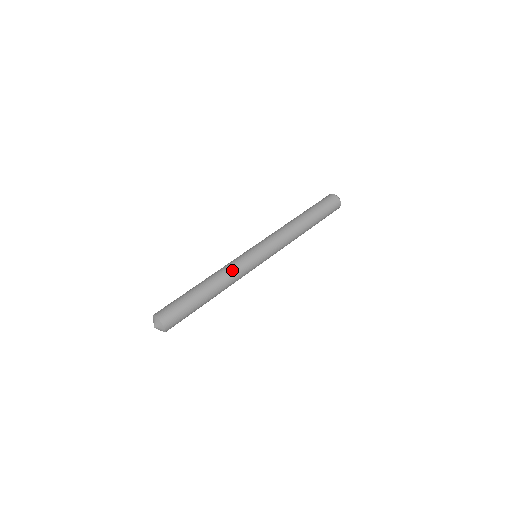
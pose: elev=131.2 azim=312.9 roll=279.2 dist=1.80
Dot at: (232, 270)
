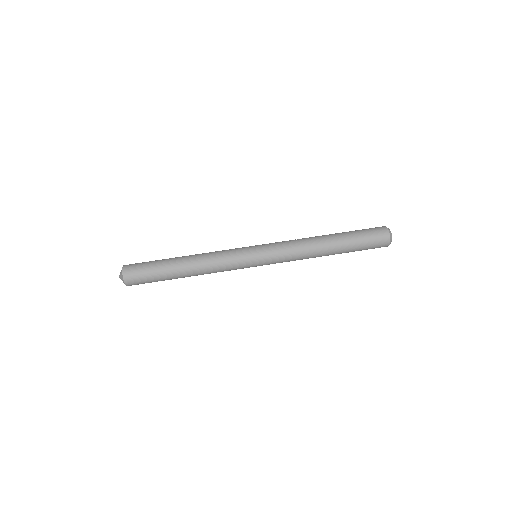
Dot at: (219, 271)
